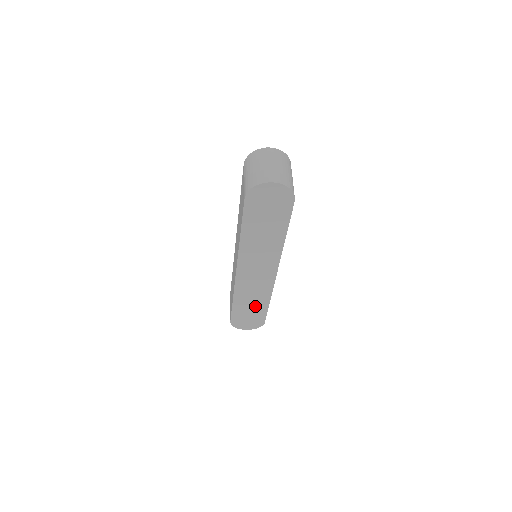
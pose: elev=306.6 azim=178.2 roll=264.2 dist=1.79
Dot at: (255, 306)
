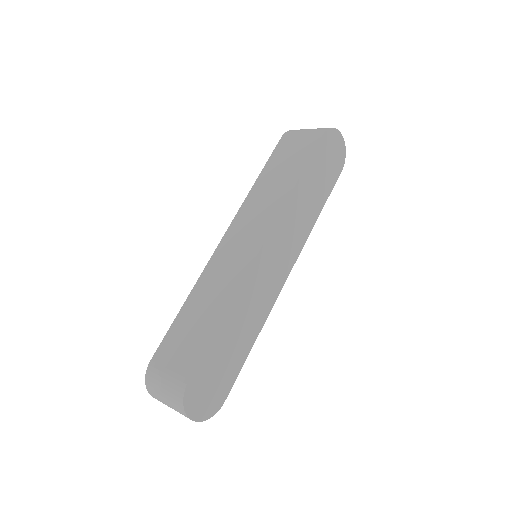
Dot at: (238, 344)
